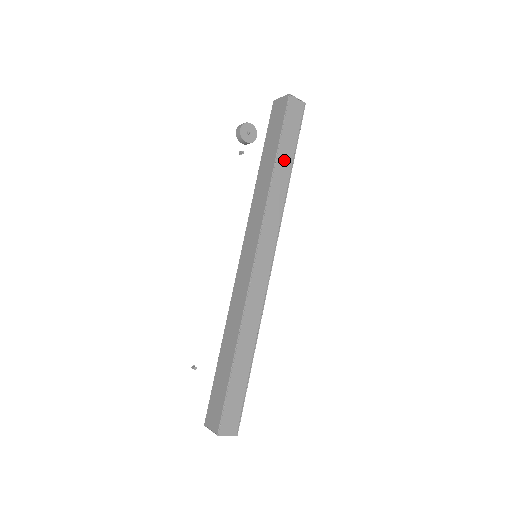
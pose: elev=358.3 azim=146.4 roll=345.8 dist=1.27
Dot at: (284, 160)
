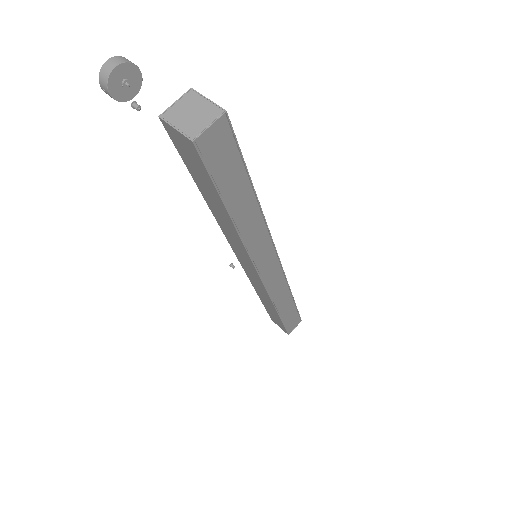
Dot at: (240, 202)
